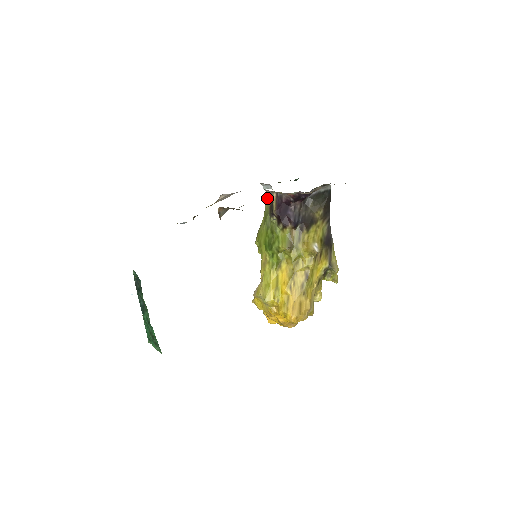
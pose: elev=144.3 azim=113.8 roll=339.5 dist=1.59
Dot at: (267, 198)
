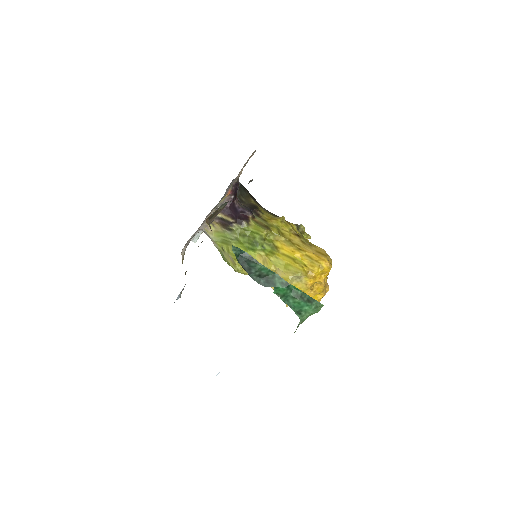
Dot at: (210, 230)
